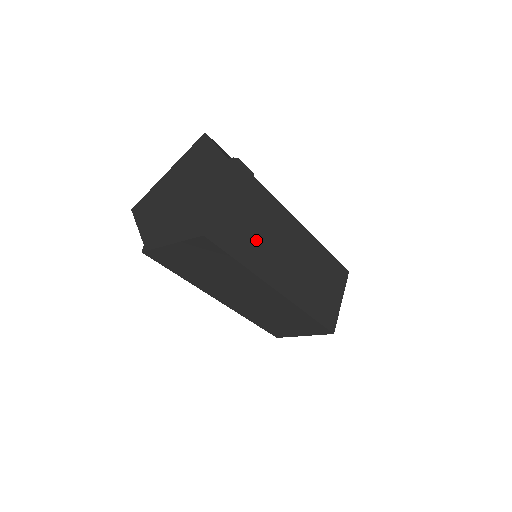
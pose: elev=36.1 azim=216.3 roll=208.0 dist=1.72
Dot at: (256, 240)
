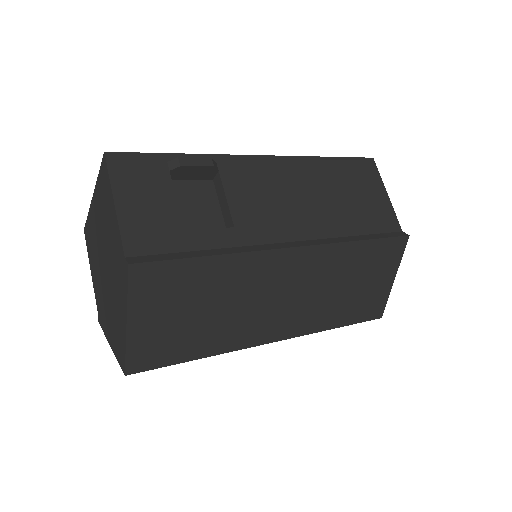
Dot at: (214, 322)
